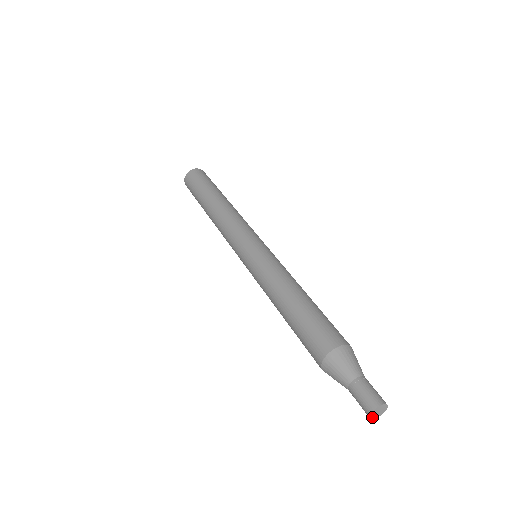
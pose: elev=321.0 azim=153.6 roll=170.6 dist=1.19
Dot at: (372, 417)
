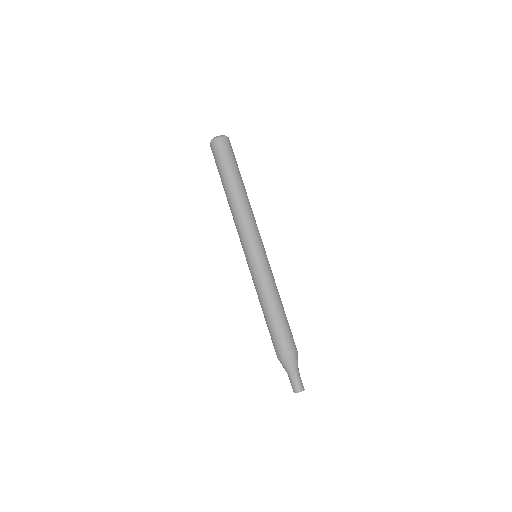
Dot at: (295, 392)
